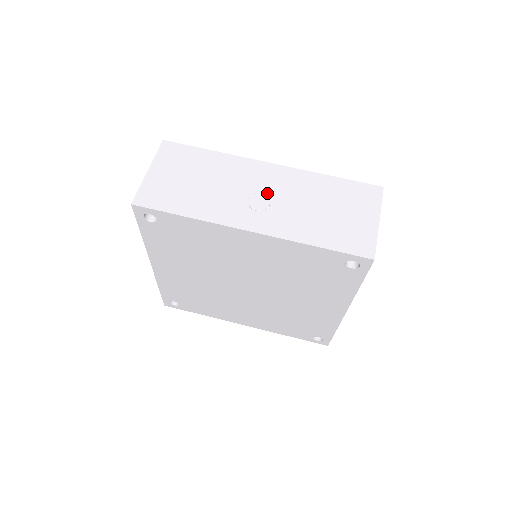
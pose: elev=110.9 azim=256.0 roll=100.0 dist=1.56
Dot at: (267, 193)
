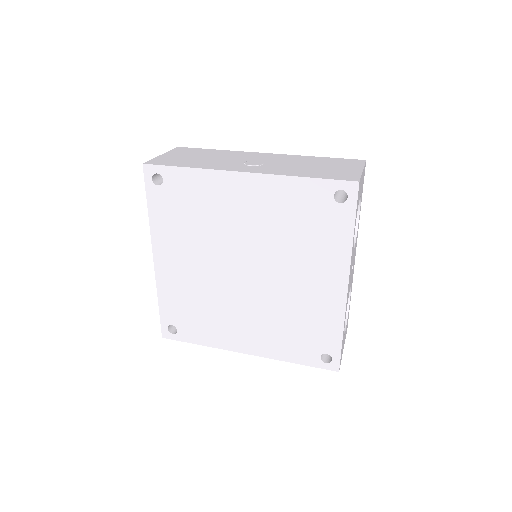
Dot at: (262, 161)
